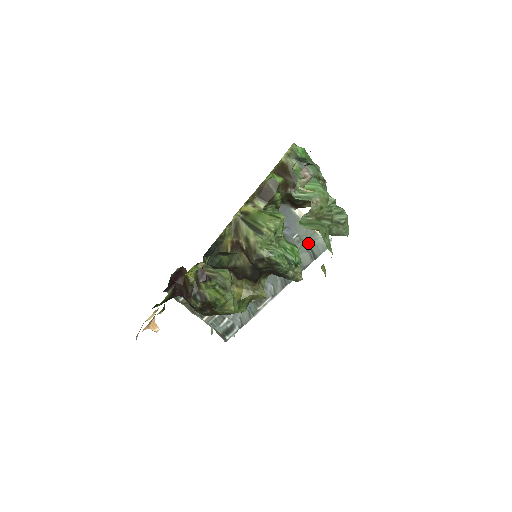
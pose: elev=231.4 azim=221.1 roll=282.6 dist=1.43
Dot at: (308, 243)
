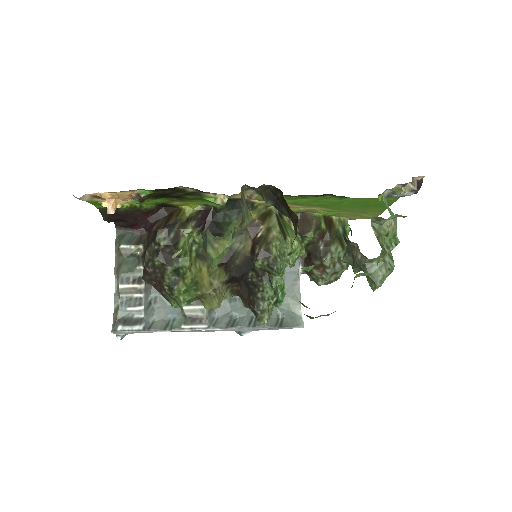
Dot at: (285, 309)
